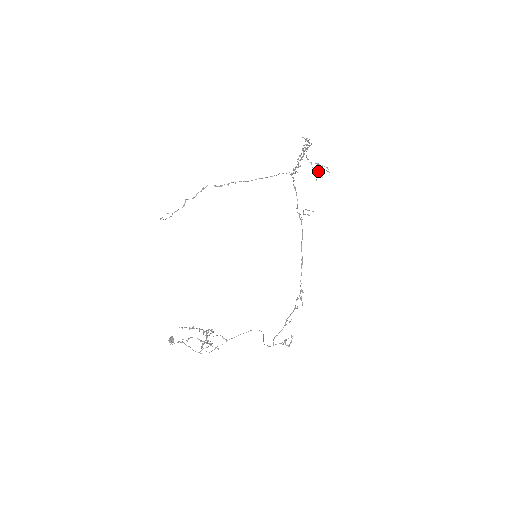
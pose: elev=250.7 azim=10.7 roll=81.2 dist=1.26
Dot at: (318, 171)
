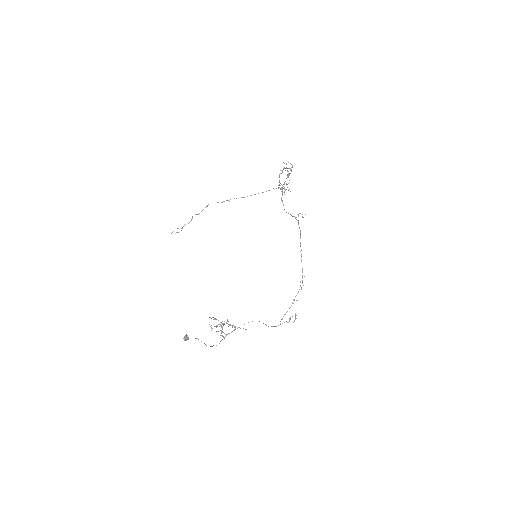
Dot at: occluded
